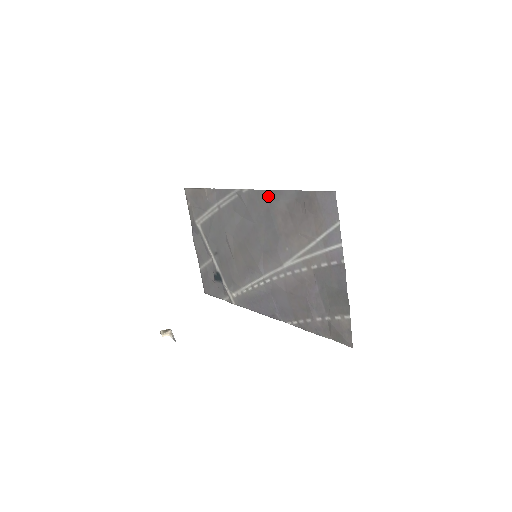
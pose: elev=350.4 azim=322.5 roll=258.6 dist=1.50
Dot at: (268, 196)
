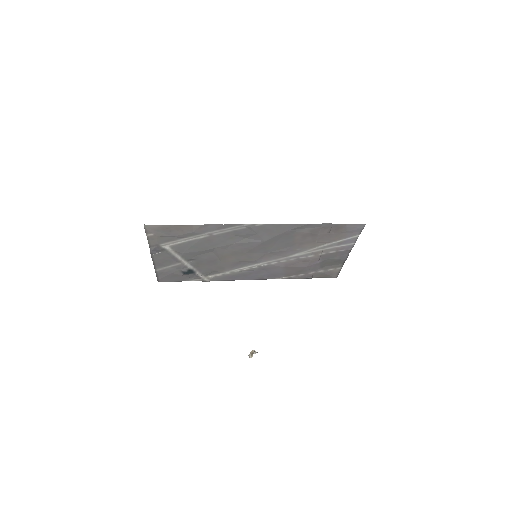
Dot at: (291, 228)
